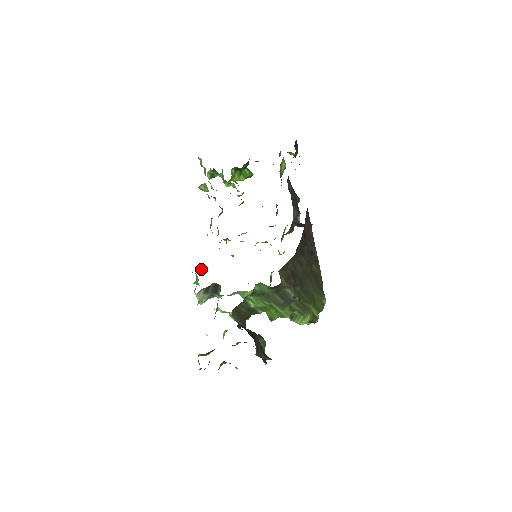
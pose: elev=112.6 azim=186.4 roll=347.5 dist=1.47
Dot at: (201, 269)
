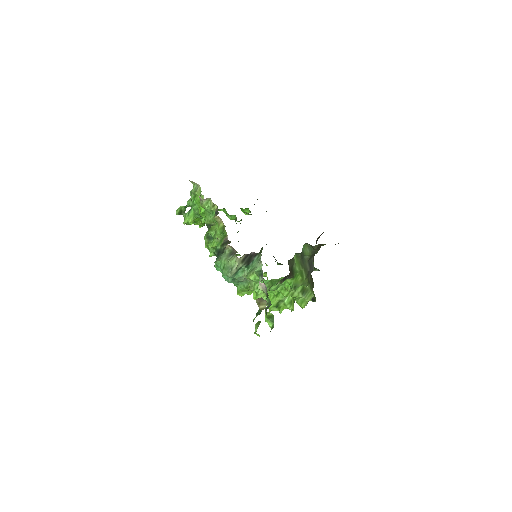
Dot at: (223, 251)
